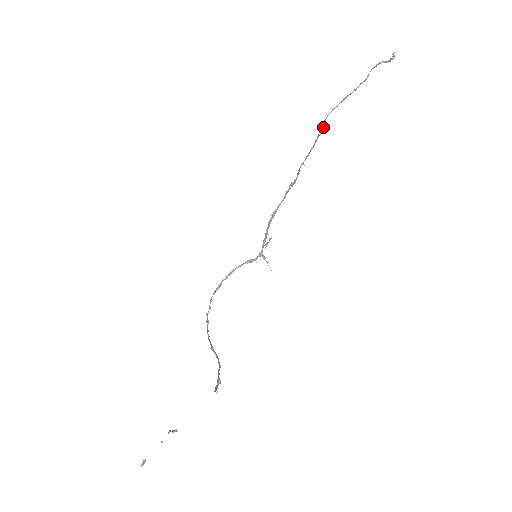
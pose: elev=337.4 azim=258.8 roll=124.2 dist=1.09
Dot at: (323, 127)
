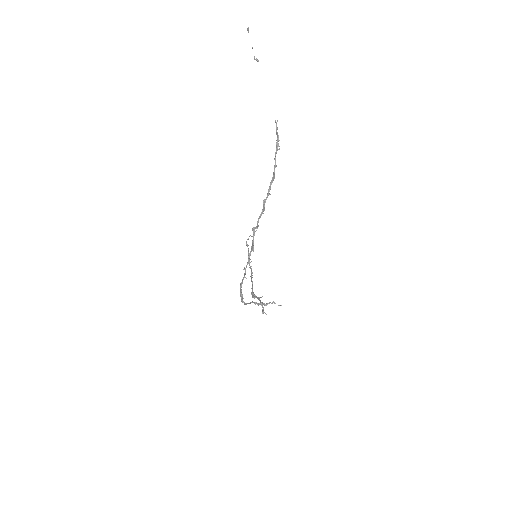
Dot at: (248, 248)
